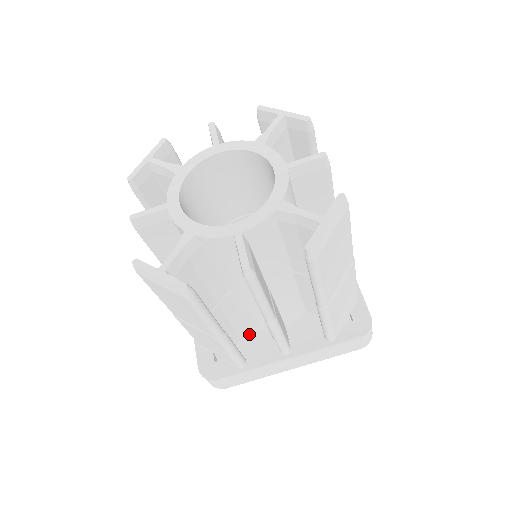
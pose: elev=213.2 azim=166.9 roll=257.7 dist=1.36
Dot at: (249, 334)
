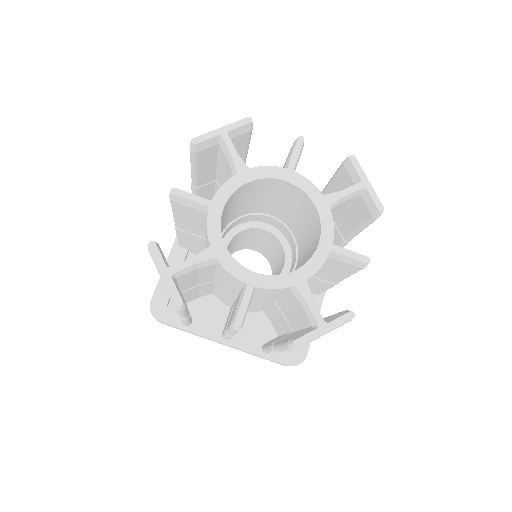
Dot at: (208, 298)
